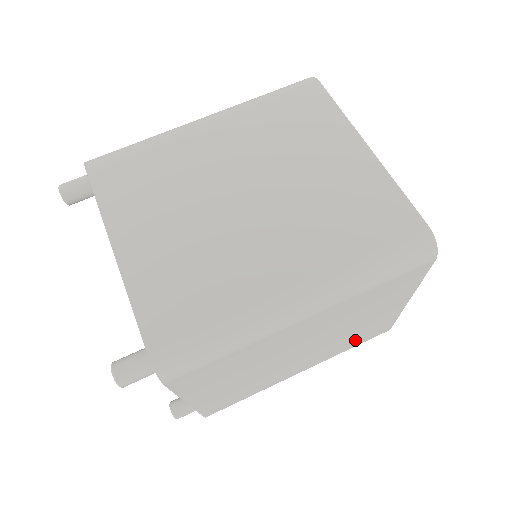
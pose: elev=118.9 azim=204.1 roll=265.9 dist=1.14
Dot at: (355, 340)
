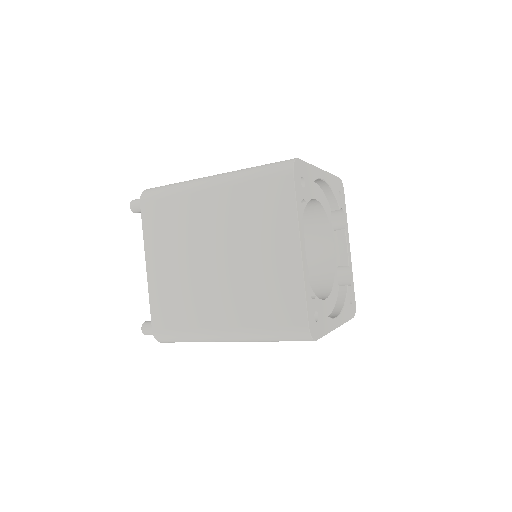
Dot at: (267, 304)
